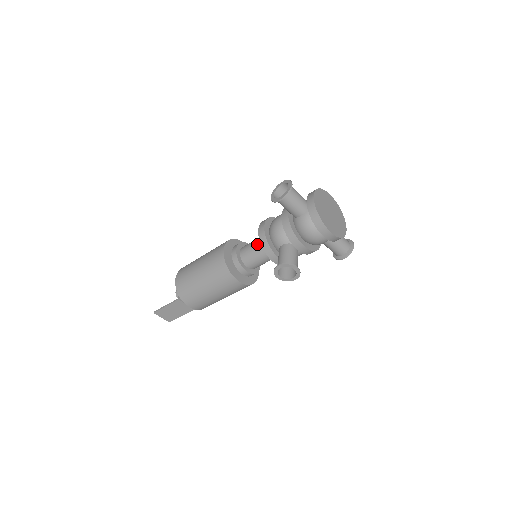
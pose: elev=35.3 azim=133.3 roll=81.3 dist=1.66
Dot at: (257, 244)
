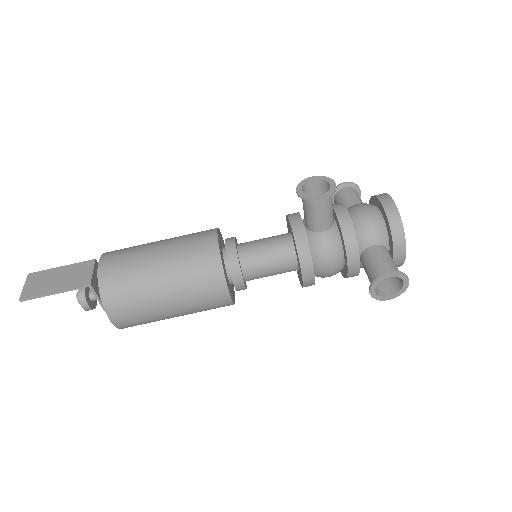
Dot at: occluded
